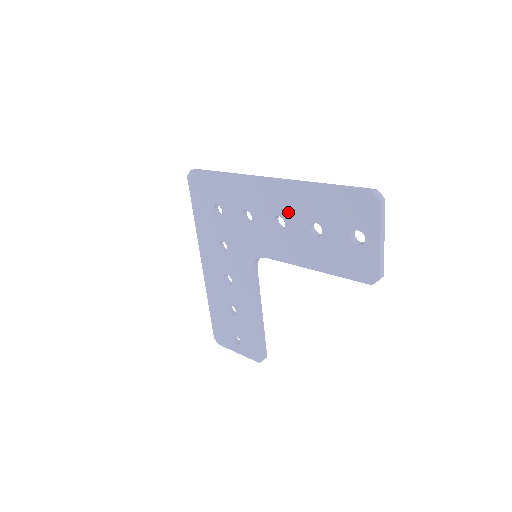
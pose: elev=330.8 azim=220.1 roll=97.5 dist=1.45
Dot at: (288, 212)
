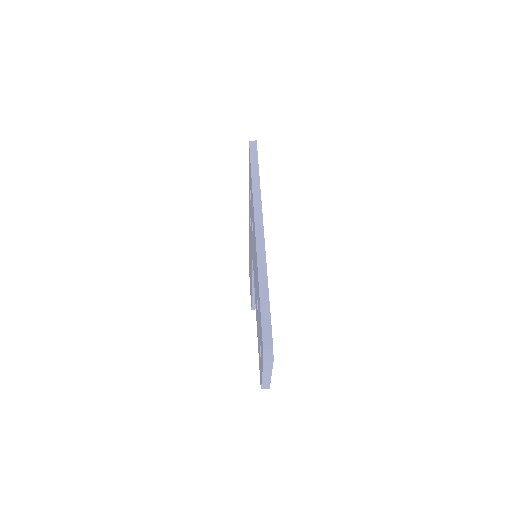
Dot at: occluded
